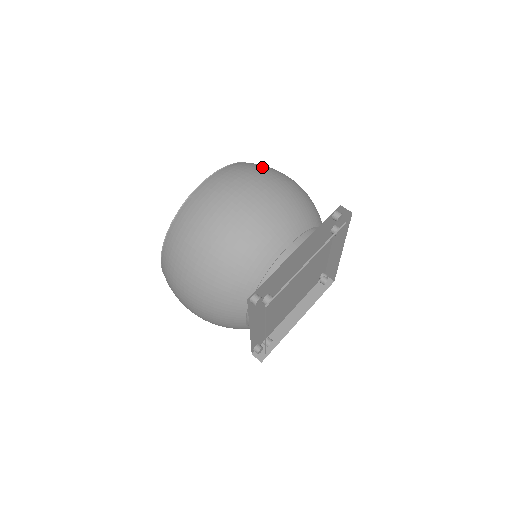
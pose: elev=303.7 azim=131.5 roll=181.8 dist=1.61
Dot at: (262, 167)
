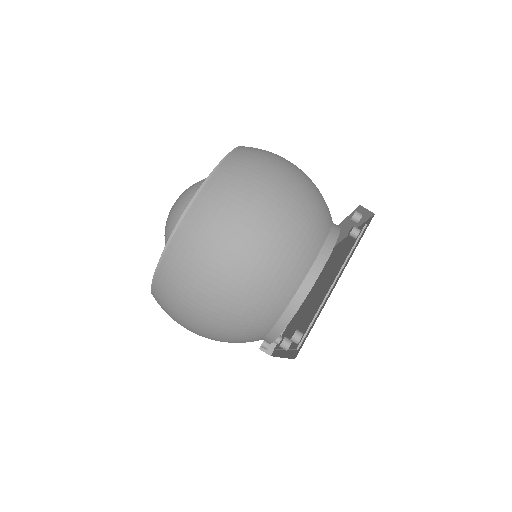
Dot at: (260, 163)
